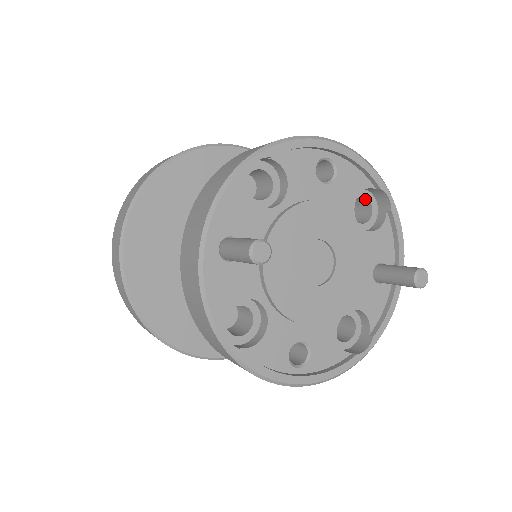
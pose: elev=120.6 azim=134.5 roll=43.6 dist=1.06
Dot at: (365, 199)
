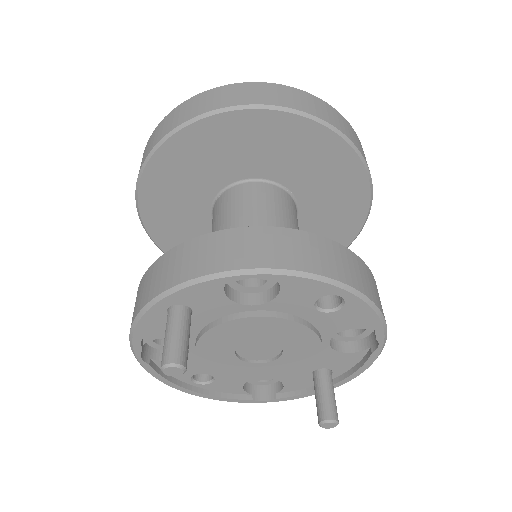
Dot at: occluded
